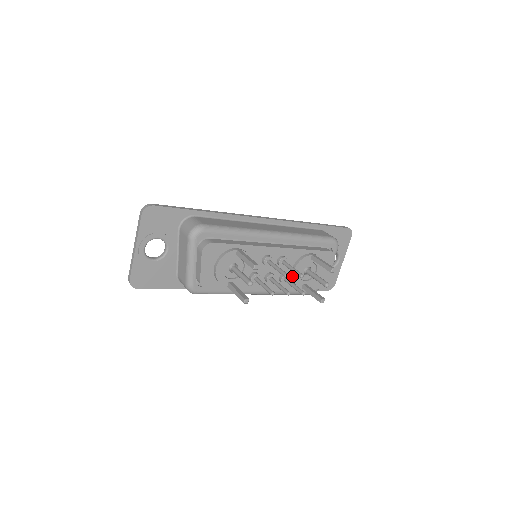
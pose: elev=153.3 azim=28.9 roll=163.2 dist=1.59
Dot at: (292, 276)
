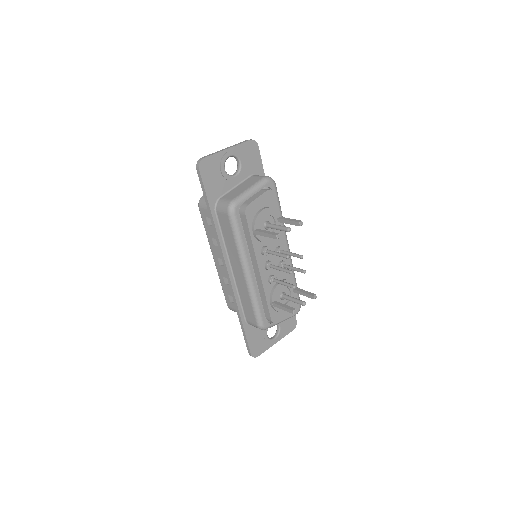
Dot at: (276, 285)
